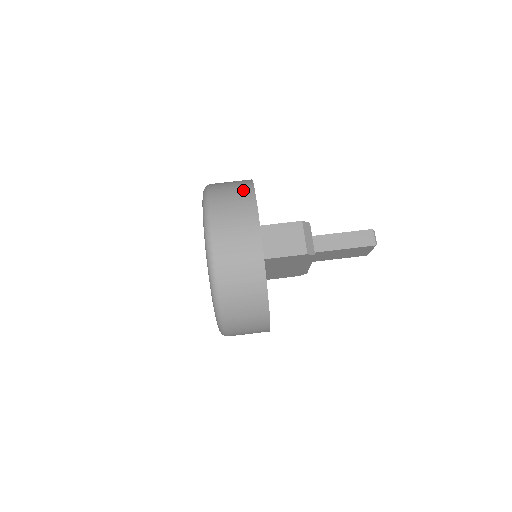
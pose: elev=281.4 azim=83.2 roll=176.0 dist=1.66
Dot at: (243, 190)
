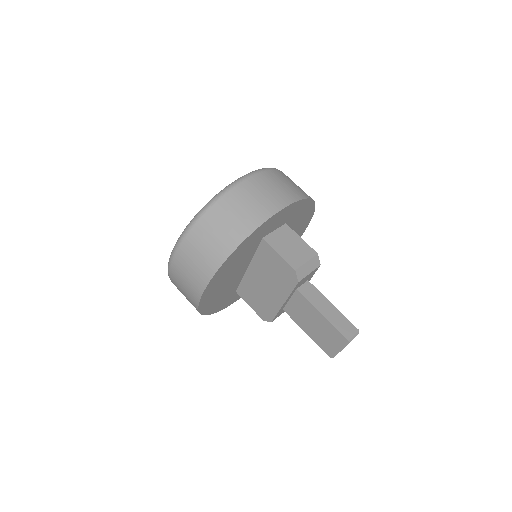
Dot at: occluded
